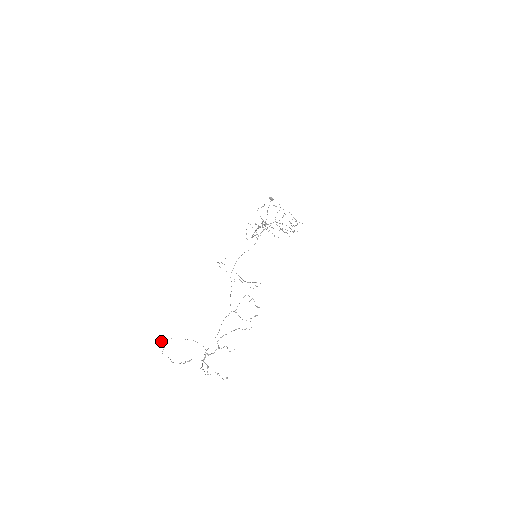
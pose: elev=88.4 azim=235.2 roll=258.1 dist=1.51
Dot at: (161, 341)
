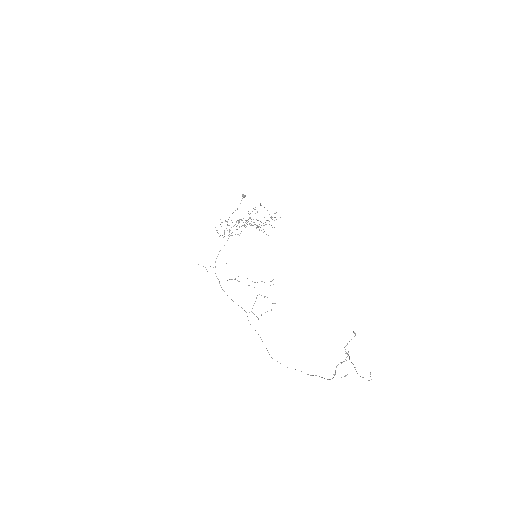
Dot at: (355, 367)
